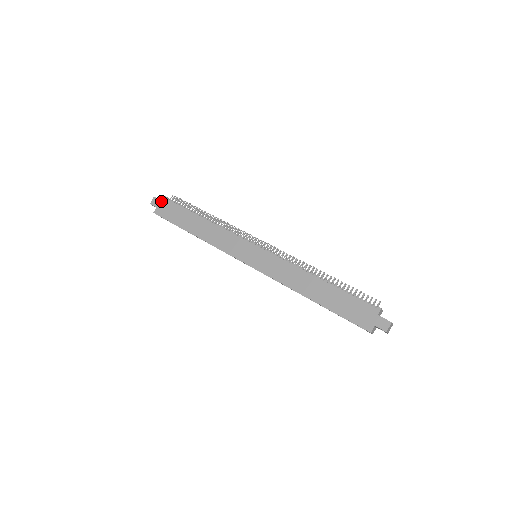
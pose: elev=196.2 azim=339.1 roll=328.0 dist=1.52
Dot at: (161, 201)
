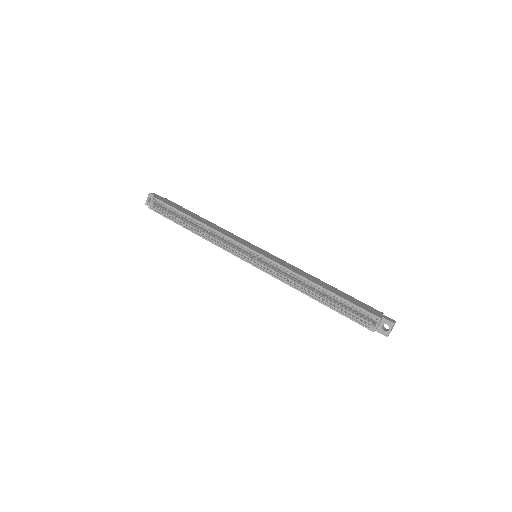
Dot at: (162, 197)
